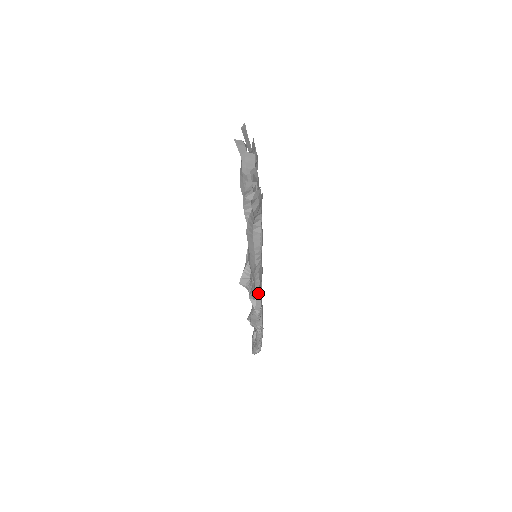
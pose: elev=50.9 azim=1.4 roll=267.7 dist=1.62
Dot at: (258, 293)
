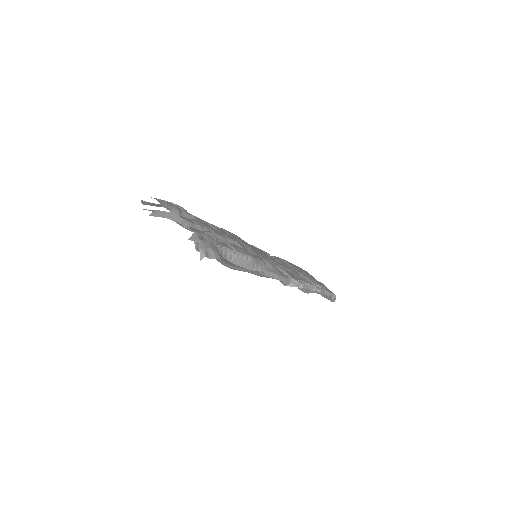
Dot at: (286, 279)
